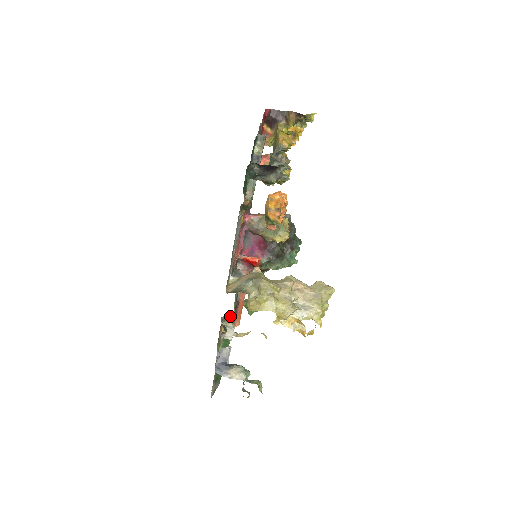
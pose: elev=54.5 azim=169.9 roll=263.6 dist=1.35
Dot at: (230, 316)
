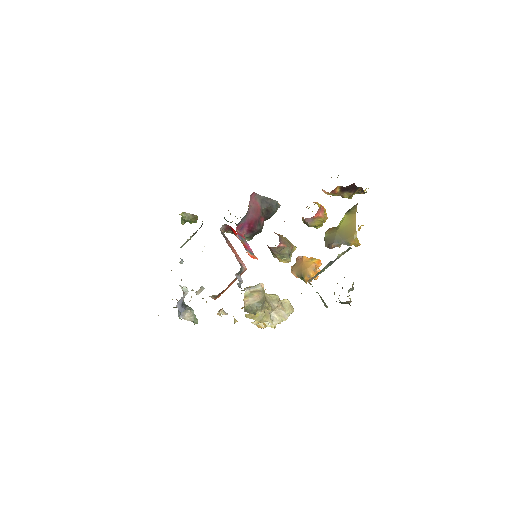
Dot at: (217, 295)
